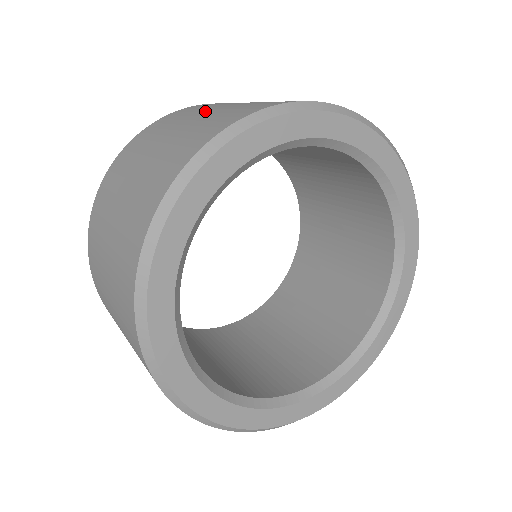
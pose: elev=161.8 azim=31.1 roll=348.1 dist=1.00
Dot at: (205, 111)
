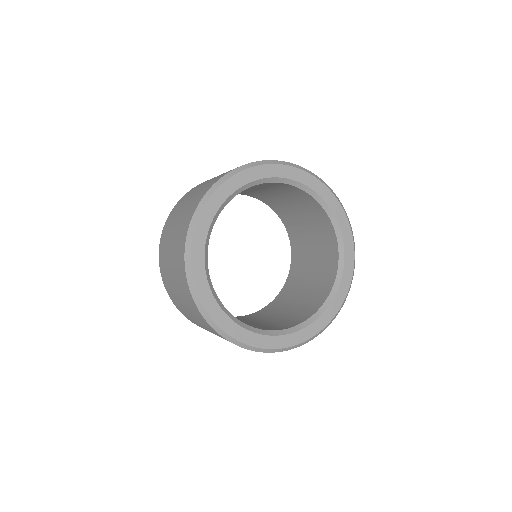
Dot at: occluded
